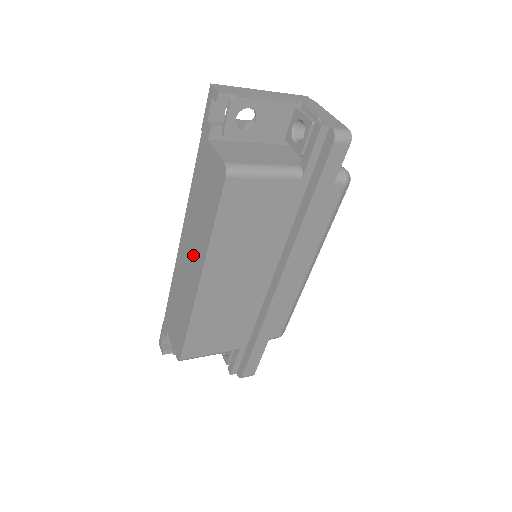
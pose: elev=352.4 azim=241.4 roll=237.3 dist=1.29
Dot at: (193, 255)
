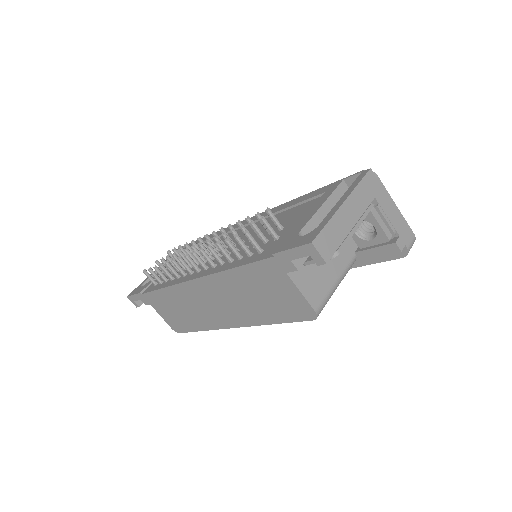
Dot at: (224, 308)
